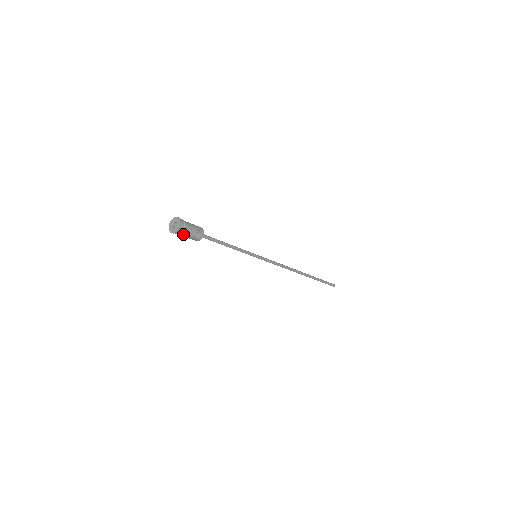
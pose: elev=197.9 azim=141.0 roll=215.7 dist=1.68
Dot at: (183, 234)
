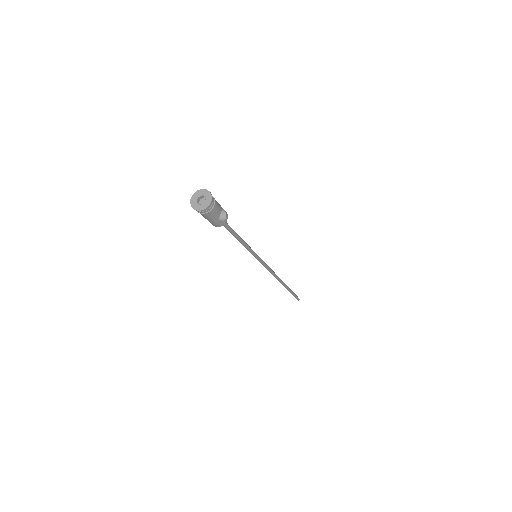
Dot at: (211, 212)
